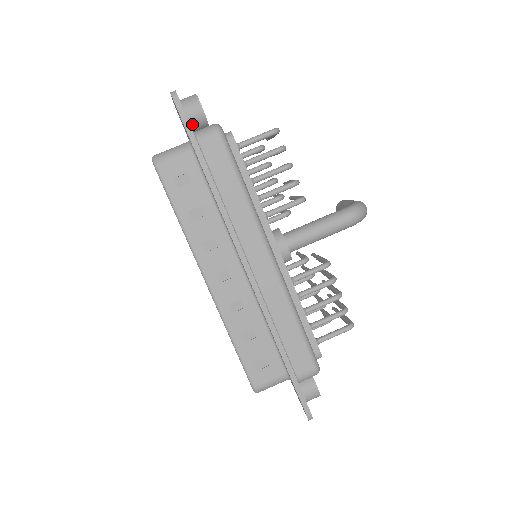
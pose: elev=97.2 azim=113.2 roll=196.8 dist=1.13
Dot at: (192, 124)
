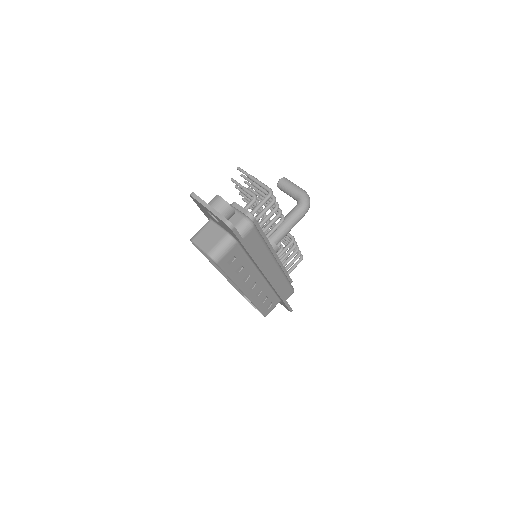
Dot at: occluded
